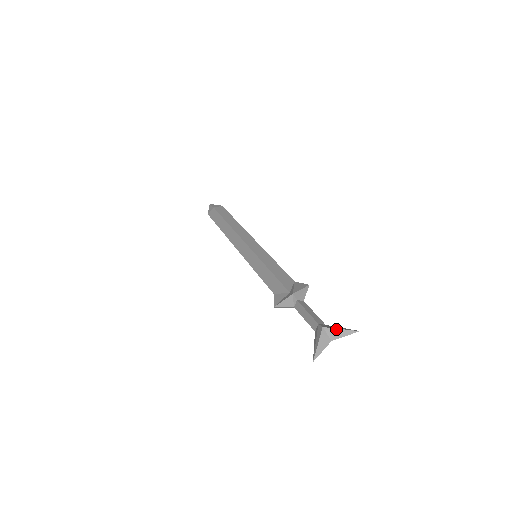
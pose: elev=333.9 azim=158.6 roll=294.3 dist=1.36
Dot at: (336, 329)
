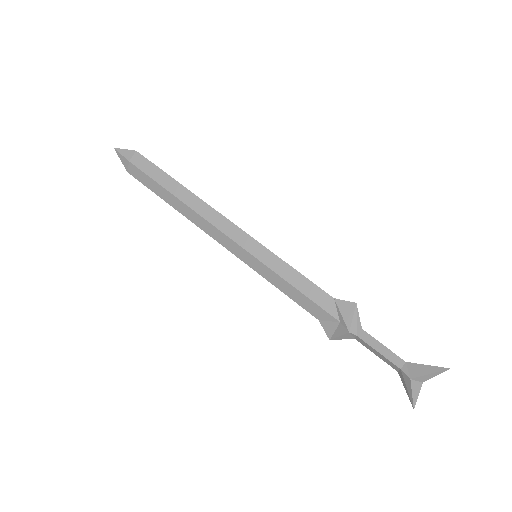
Dot at: (425, 376)
